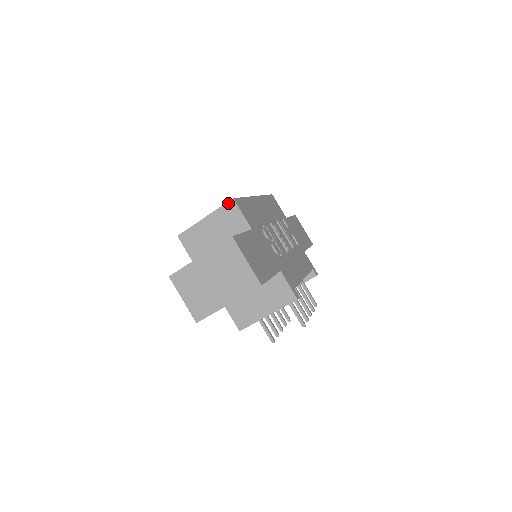
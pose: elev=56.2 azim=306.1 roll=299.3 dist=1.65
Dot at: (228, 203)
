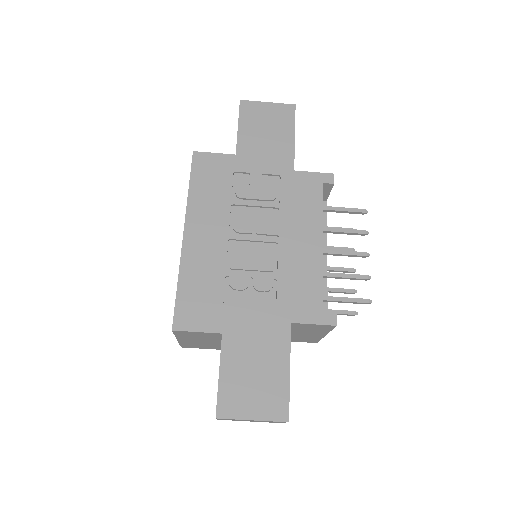
Dot at: (174, 333)
